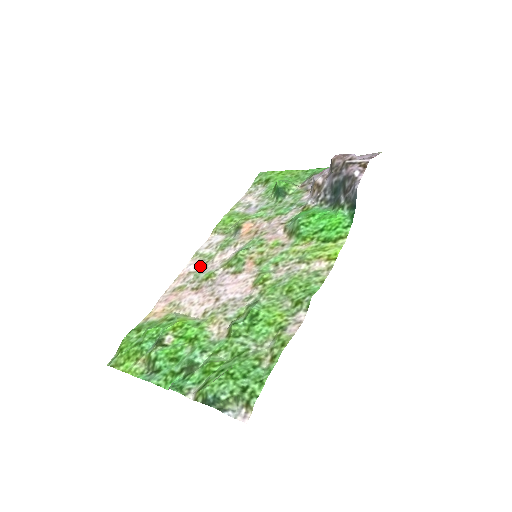
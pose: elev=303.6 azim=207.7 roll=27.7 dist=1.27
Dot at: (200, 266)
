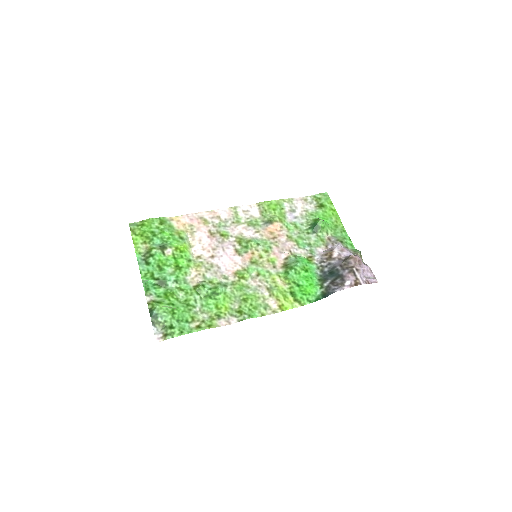
Dot at: (228, 220)
